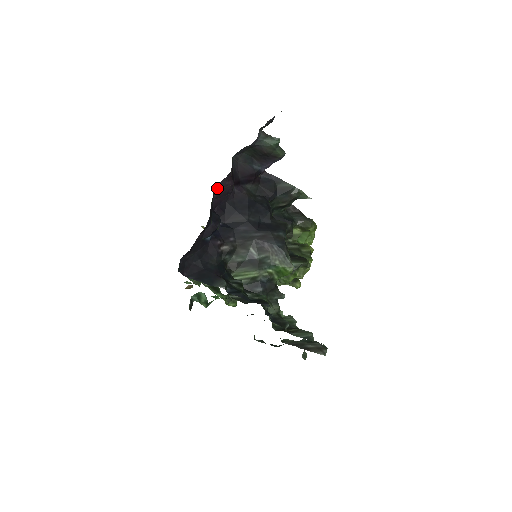
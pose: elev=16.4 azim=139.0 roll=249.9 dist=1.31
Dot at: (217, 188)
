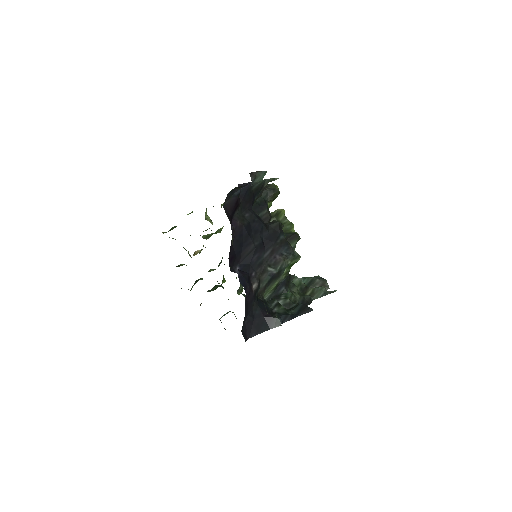
Dot at: occluded
